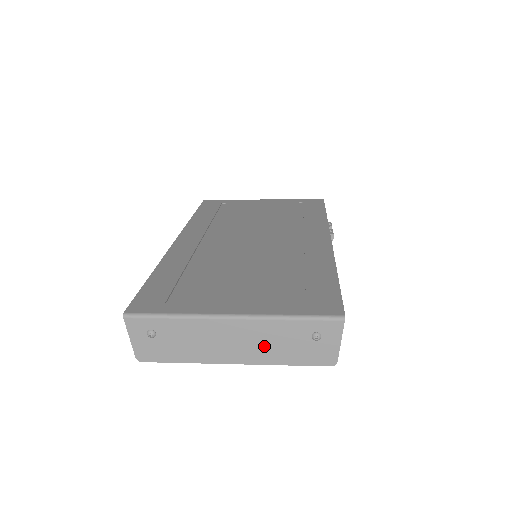
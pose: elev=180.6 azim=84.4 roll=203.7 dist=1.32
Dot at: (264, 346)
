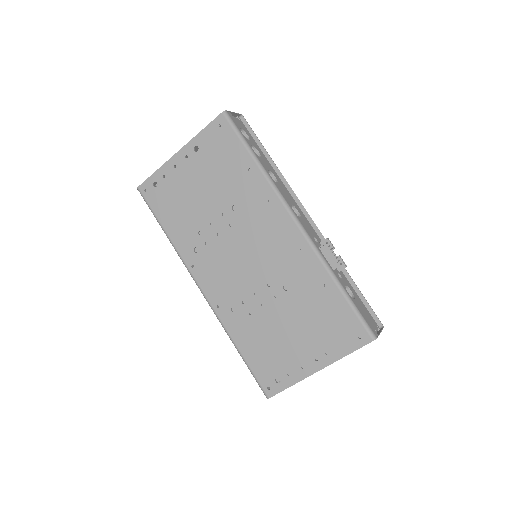
Dot at: occluded
